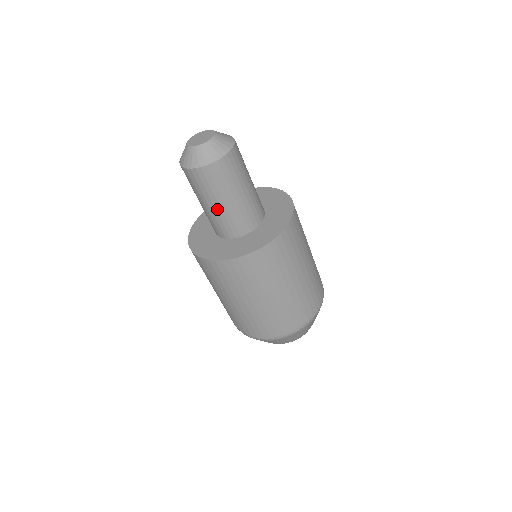
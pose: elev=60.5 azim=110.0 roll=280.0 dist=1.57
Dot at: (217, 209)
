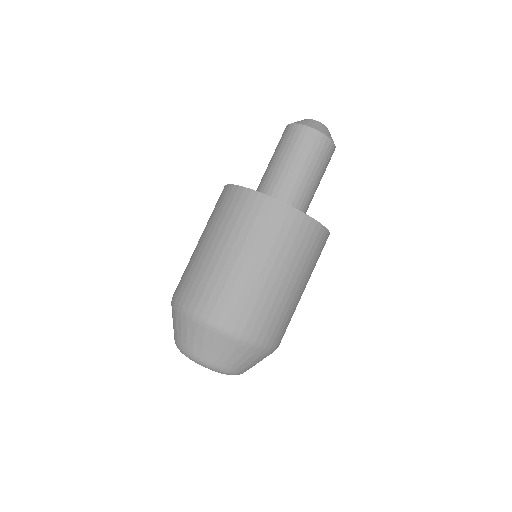
Dot at: (296, 172)
